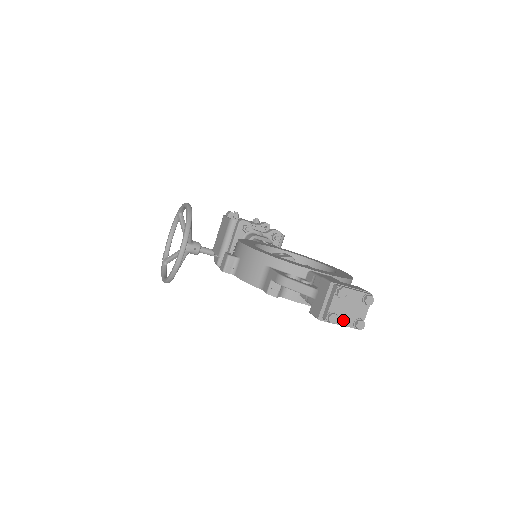
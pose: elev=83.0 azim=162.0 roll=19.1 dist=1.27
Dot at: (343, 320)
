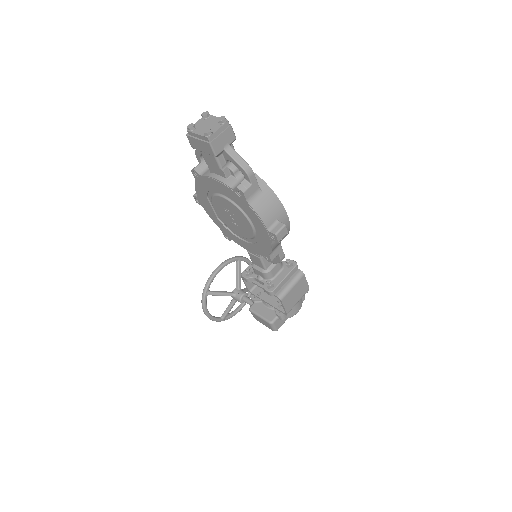
Dot at: (199, 131)
